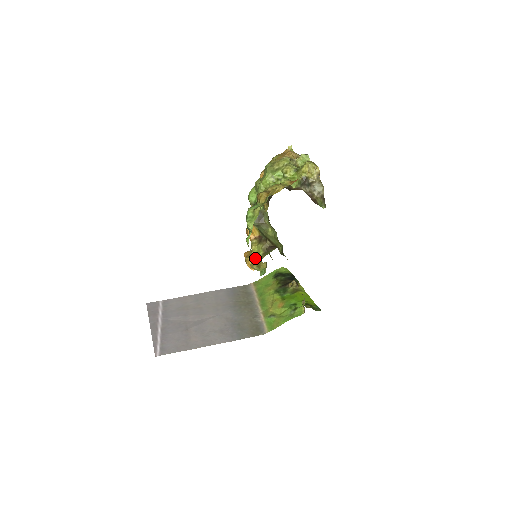
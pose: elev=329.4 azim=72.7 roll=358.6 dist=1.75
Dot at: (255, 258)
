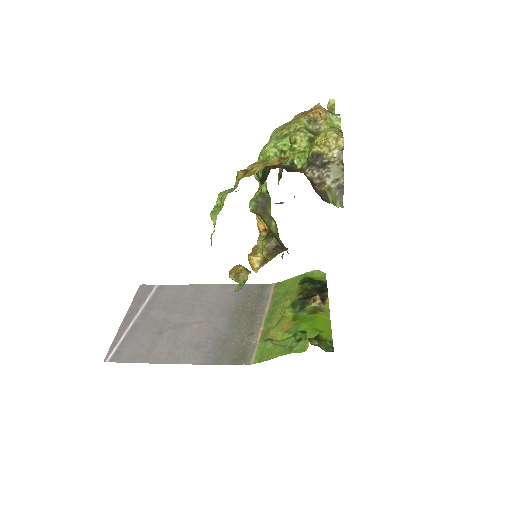
Dot at: (259, 257)
